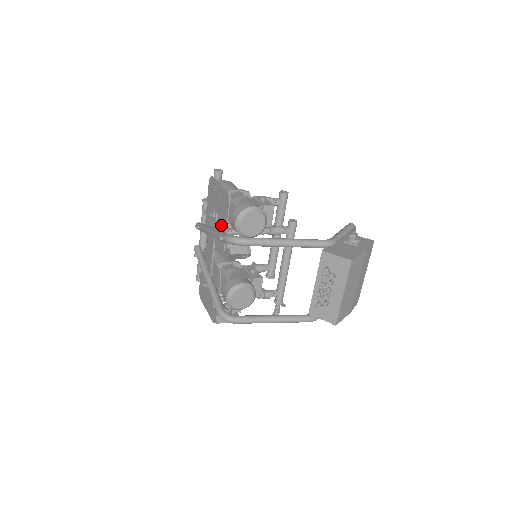
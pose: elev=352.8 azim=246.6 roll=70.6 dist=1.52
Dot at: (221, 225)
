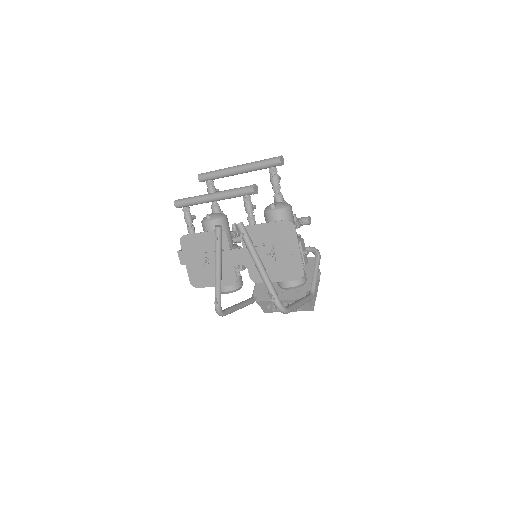
Dot at: (272, 270)
